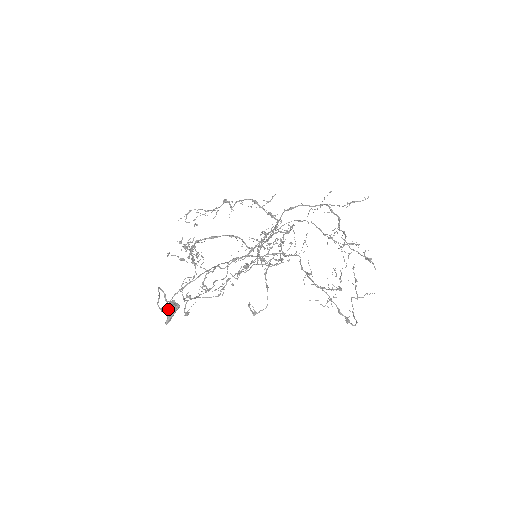
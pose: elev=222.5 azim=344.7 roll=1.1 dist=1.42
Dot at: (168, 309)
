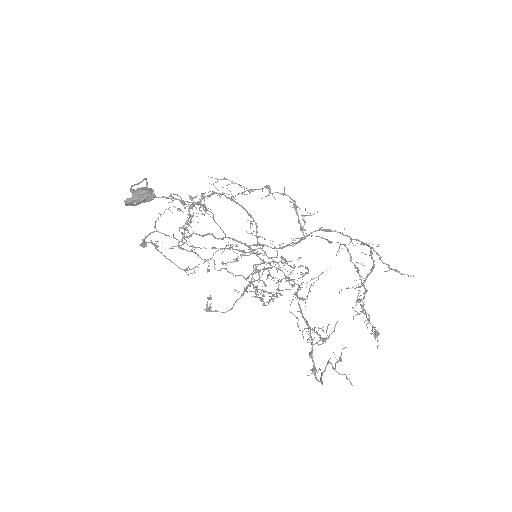
Dot at: (141, 189)
